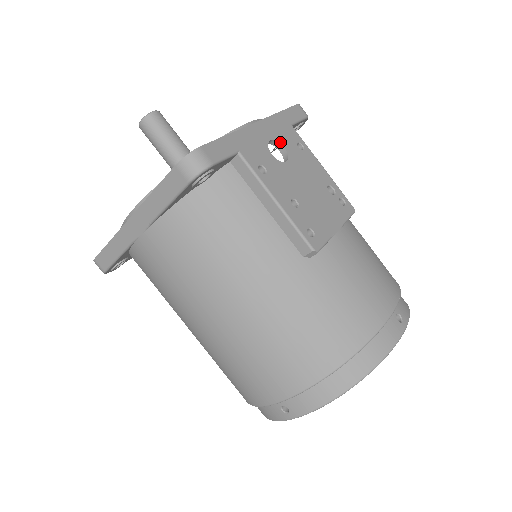
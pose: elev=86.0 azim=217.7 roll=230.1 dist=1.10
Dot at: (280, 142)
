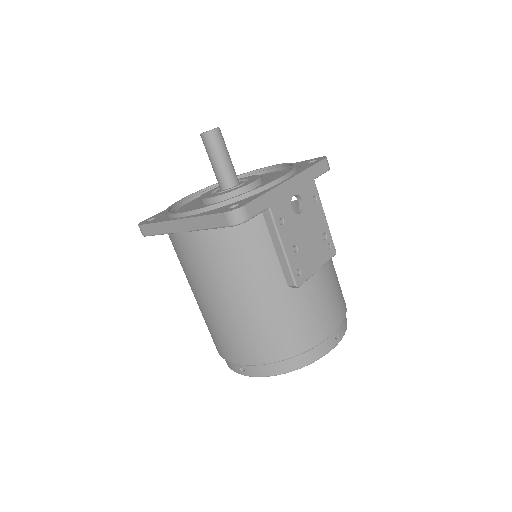
Dot at: (301, 196)
